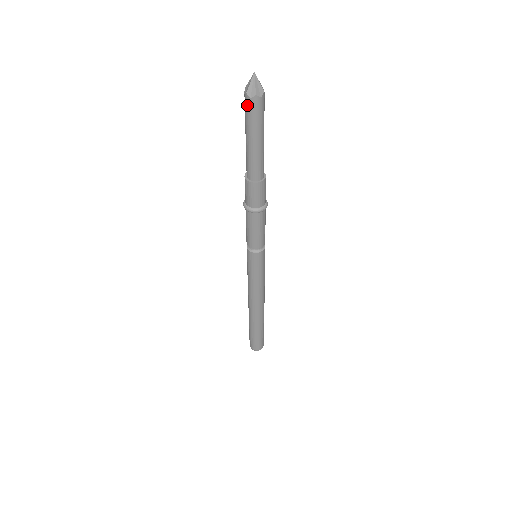
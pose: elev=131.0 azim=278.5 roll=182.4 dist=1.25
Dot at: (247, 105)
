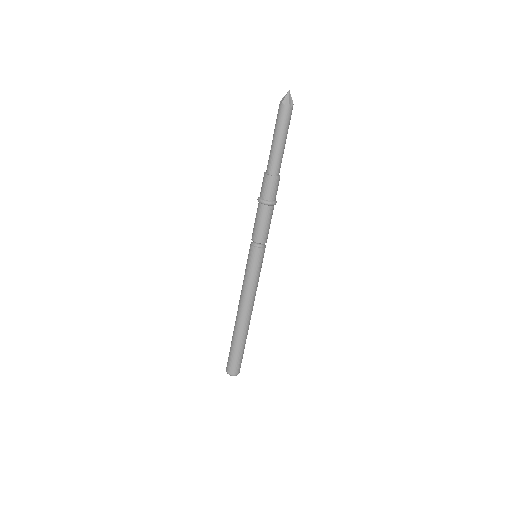
Dot at: (278, 110)
